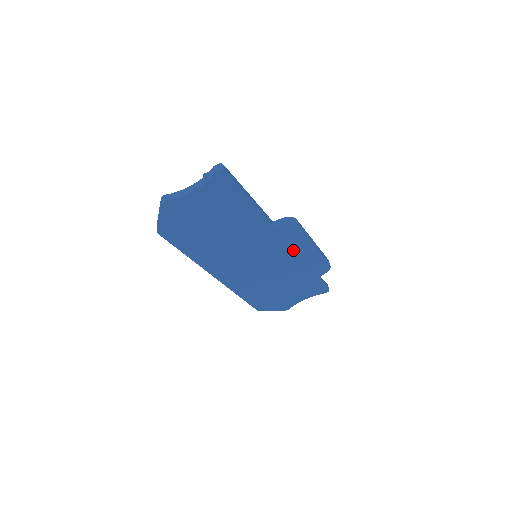
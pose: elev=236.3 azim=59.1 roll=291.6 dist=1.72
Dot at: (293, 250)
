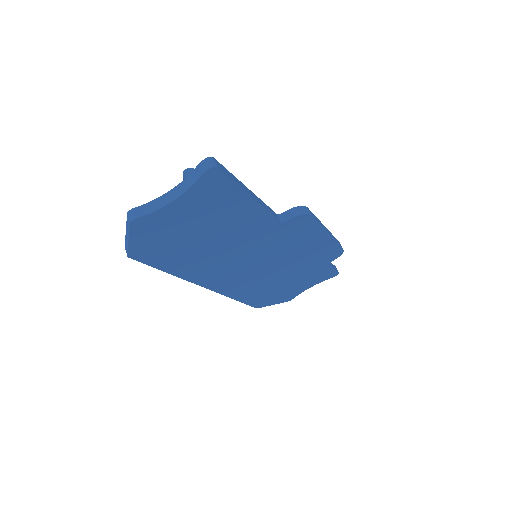
Dot at: (302, 243)
